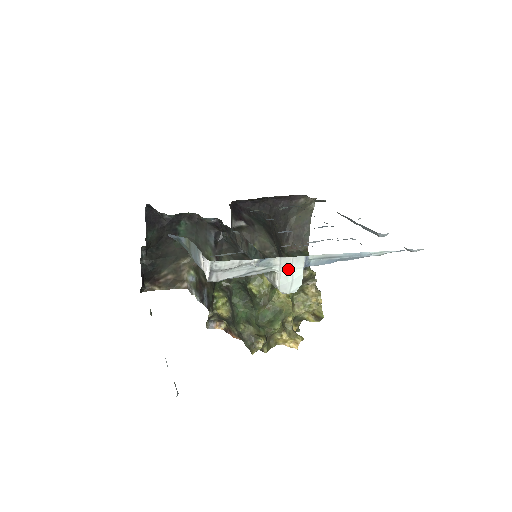
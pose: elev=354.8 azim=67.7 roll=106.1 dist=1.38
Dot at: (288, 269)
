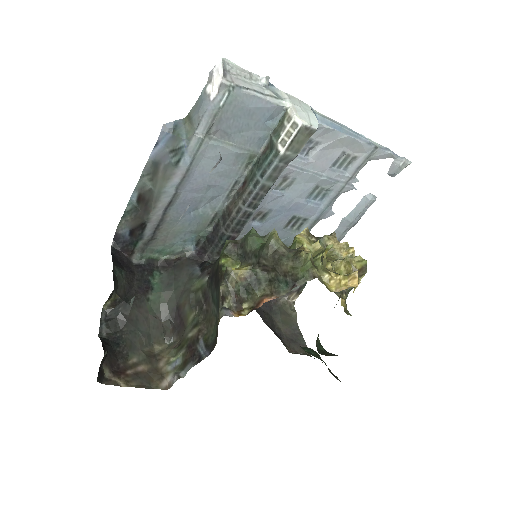
Dot at: (298, 105)
